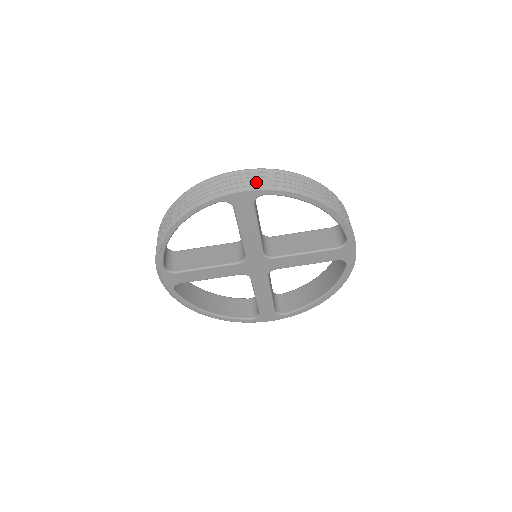
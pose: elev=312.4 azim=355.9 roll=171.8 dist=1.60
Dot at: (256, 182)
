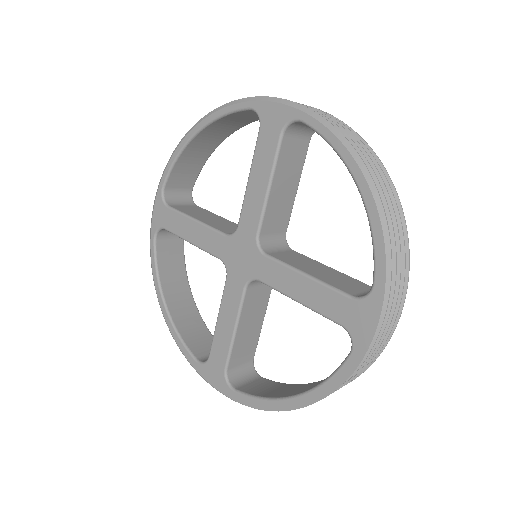
Dot at: (305, 106)
